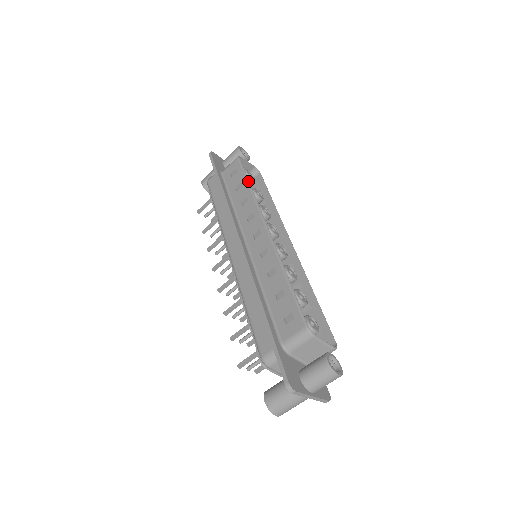
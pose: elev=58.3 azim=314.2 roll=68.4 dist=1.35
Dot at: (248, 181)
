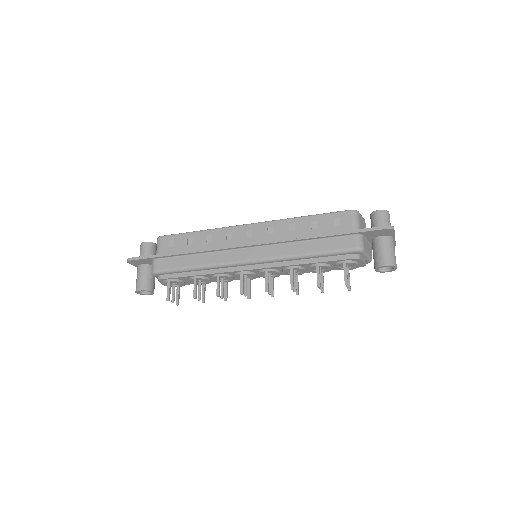
Dot at: (193, 231)
